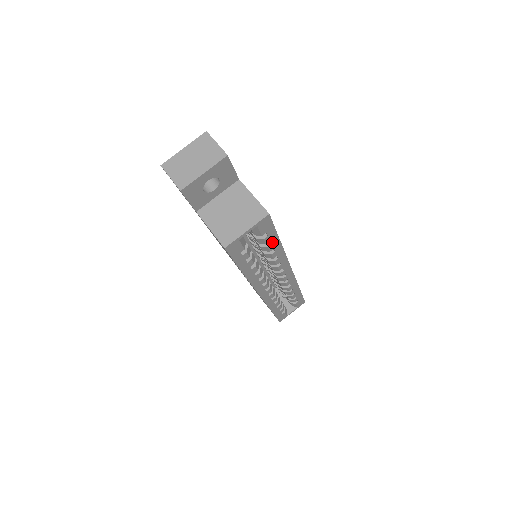
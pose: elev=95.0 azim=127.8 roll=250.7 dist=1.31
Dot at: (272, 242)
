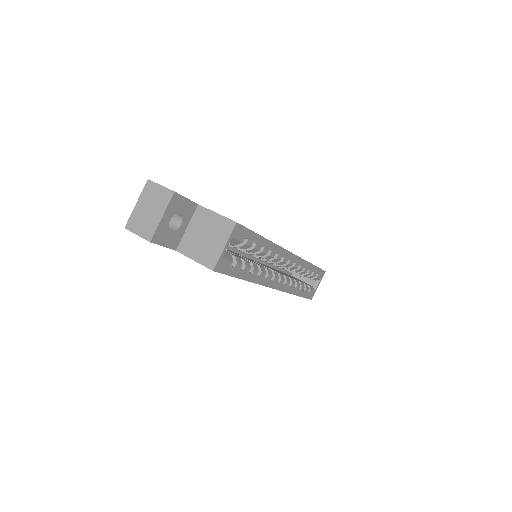
Dot at: (256, 242)
